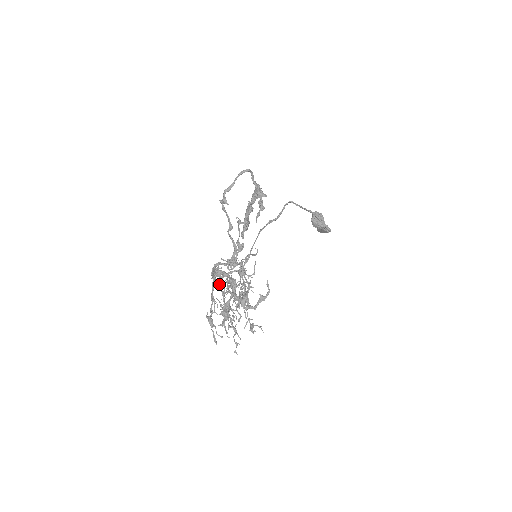
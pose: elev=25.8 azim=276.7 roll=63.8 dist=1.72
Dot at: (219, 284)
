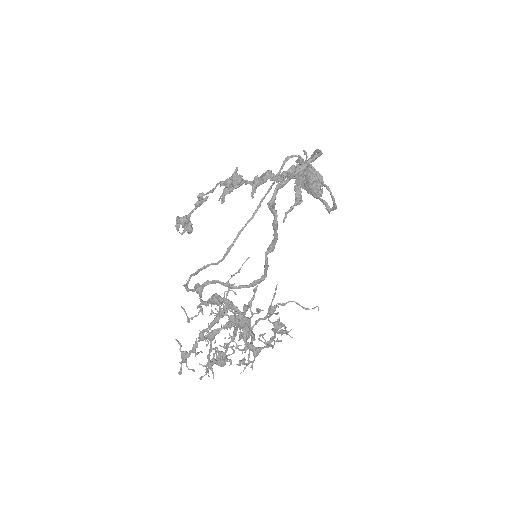
Dot at: occluded
